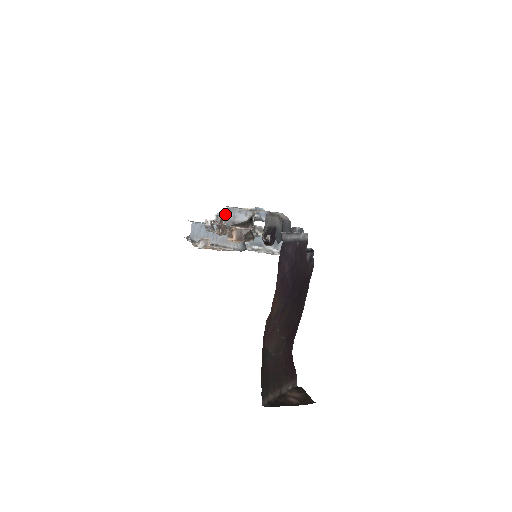
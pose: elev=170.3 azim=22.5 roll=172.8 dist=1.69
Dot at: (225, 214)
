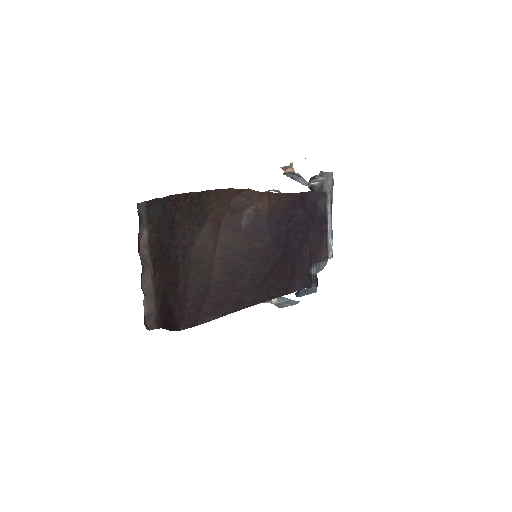
Dot at: occluded
